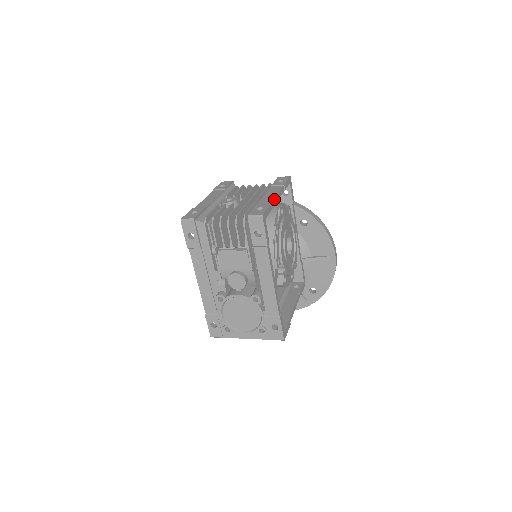
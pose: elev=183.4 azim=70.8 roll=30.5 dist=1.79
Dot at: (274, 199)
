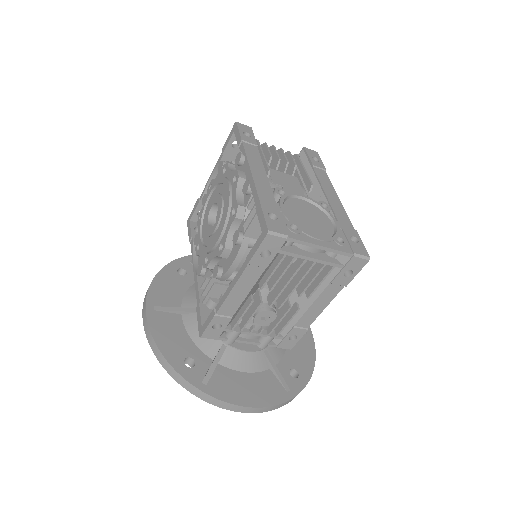
Dot at: occluded
